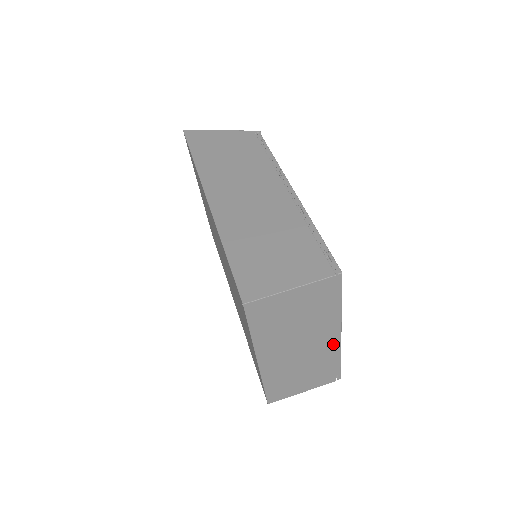
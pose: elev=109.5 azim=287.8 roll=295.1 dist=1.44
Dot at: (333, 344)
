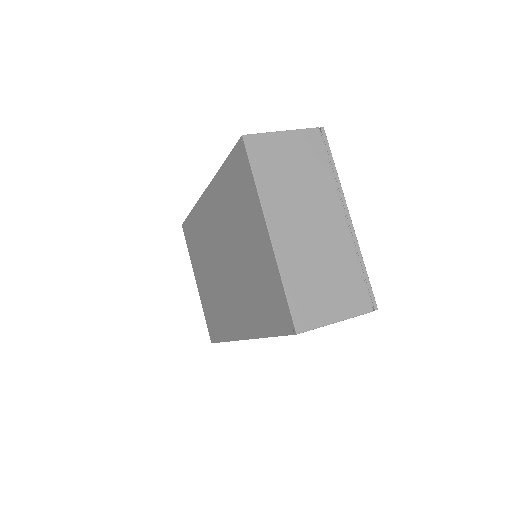
Dot at: (346, 231)
